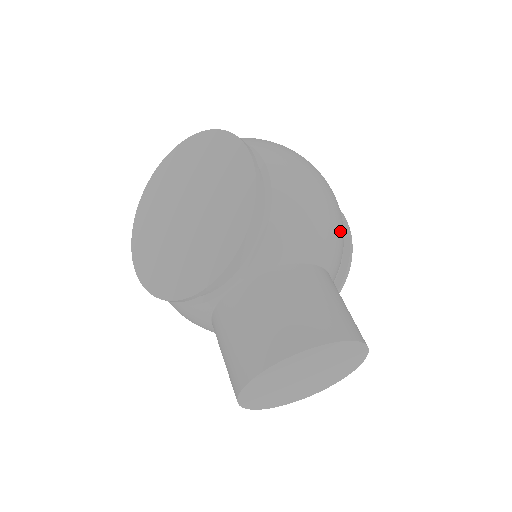
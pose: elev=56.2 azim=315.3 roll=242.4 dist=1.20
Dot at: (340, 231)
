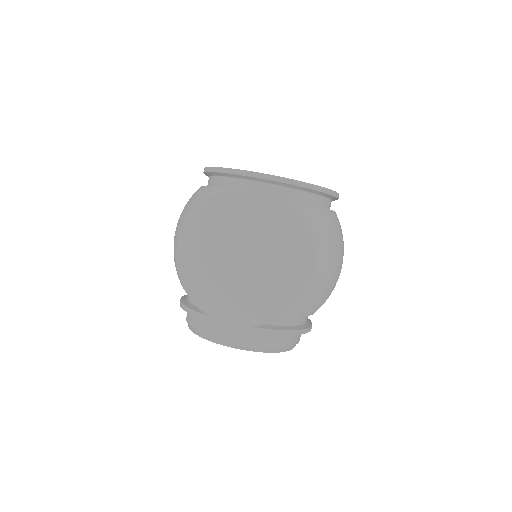
Dot at: (326, 288)
